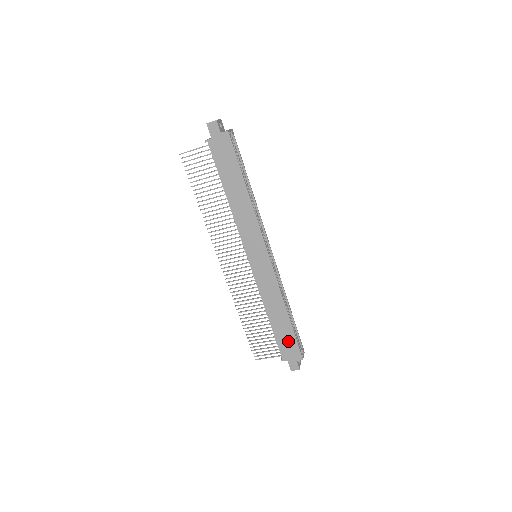
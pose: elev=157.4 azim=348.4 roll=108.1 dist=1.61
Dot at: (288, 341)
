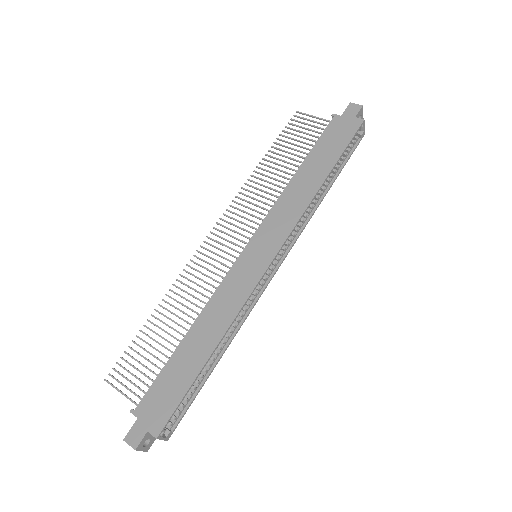
Dot at: (171, 390)
